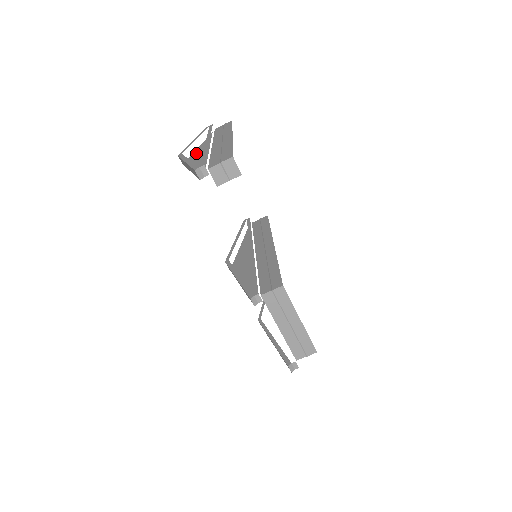
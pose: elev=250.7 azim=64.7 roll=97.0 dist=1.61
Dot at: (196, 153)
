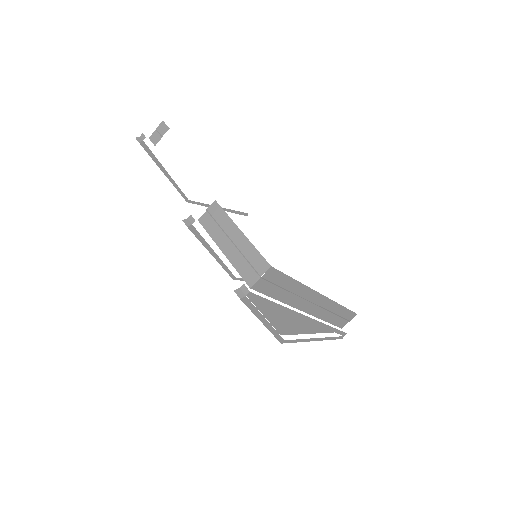
Dot at: occluded
